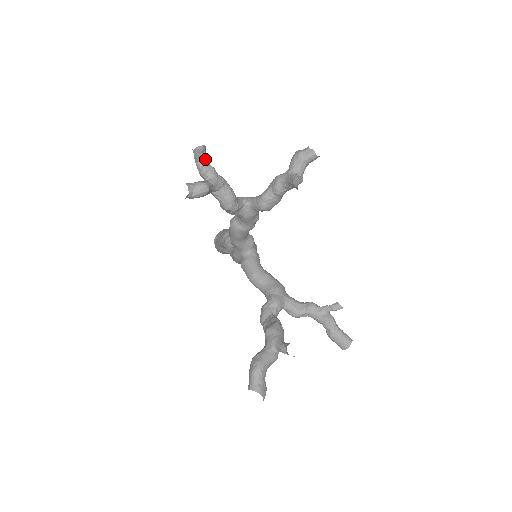
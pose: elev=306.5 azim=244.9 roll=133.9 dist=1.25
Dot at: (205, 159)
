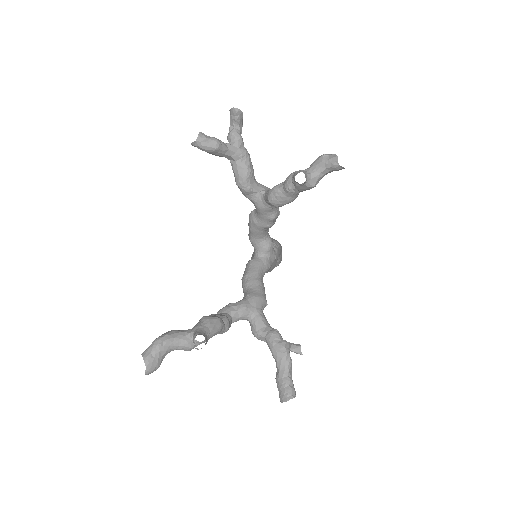
Dot at: (238, 125)
